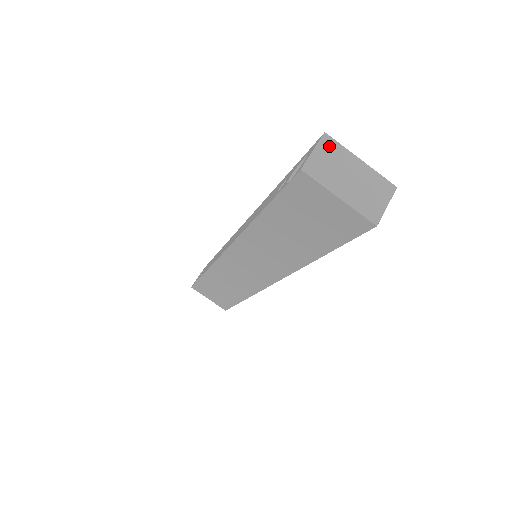
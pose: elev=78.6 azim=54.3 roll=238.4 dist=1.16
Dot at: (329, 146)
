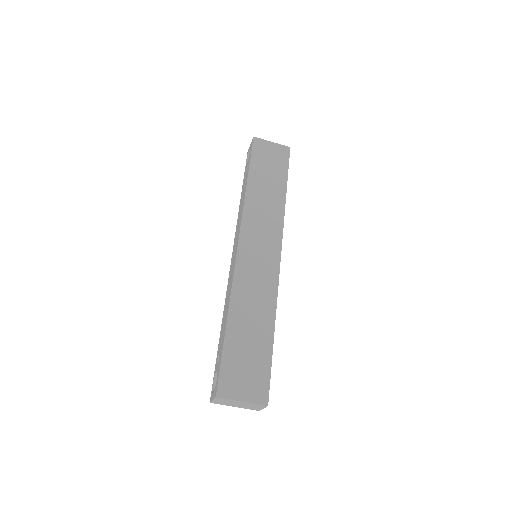
Dot at: (221, 399)
